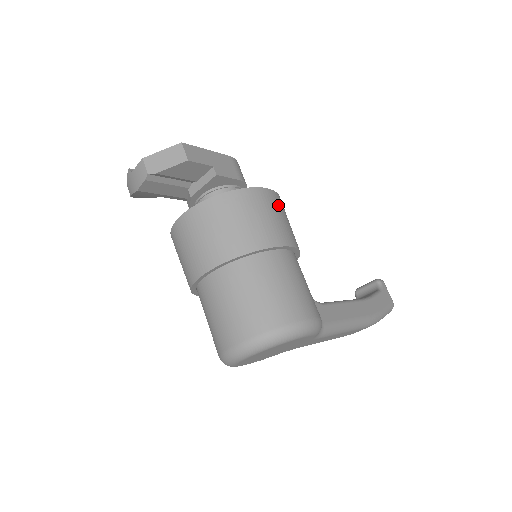
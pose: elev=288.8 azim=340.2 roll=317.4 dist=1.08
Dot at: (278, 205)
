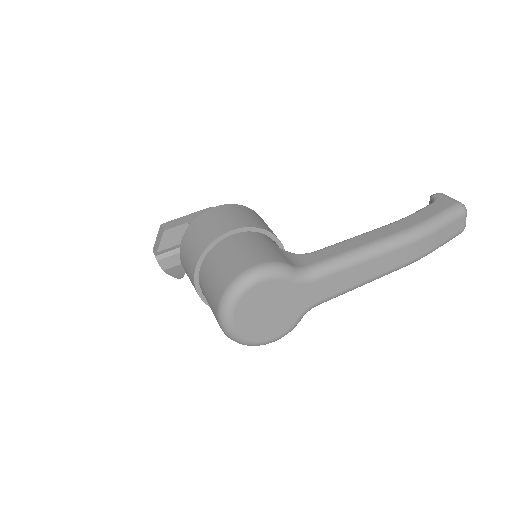
Dot at: (226, 211)
